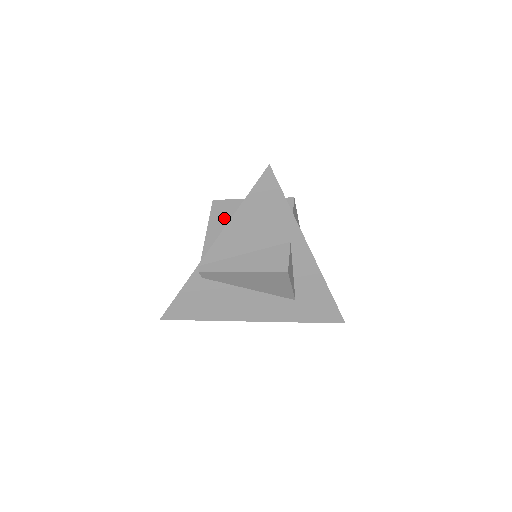
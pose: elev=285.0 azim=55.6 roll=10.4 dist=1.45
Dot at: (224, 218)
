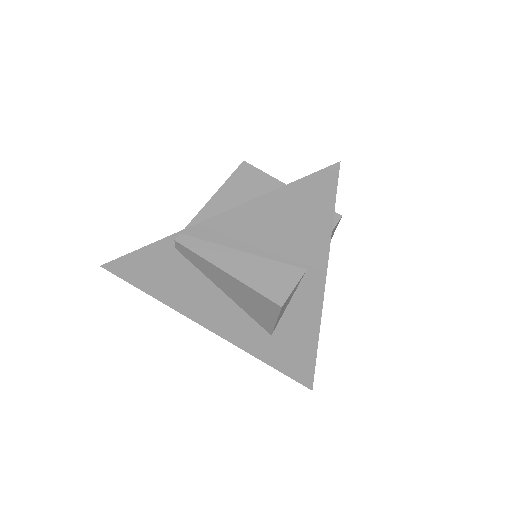
Dot at: (244, 191)
